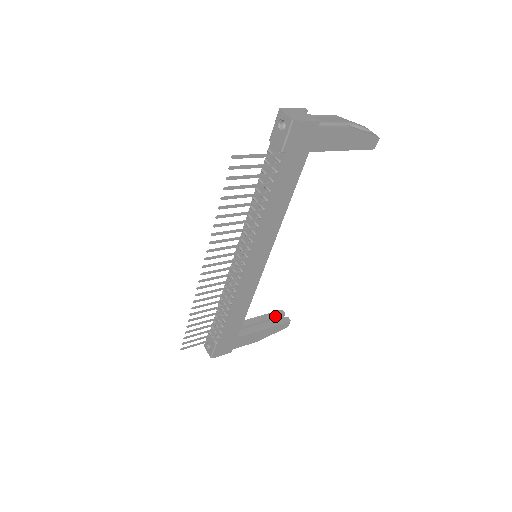
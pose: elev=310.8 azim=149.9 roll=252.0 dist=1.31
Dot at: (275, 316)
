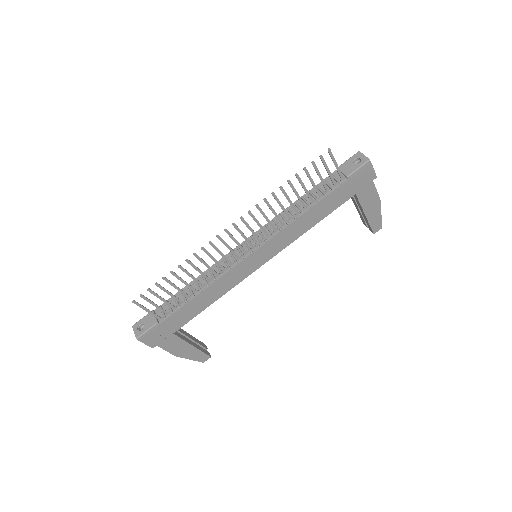
Dot at: (201, 344)
